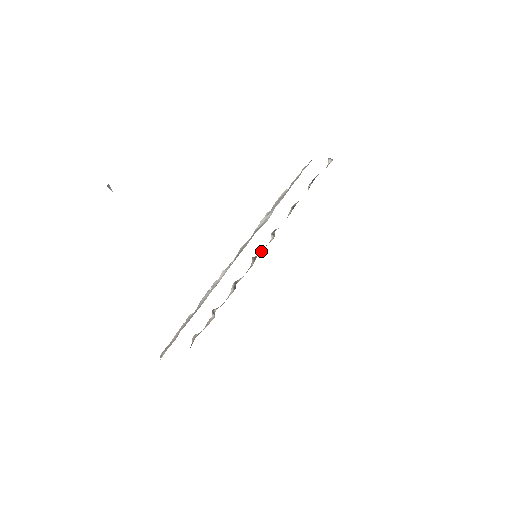
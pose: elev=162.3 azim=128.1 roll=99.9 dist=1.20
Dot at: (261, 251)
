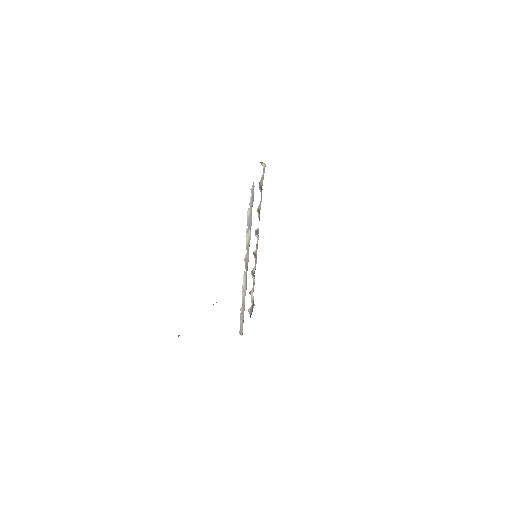
Dot at: (256, 248)
